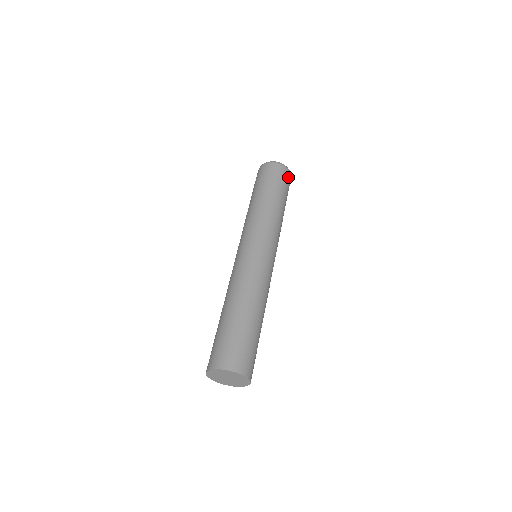
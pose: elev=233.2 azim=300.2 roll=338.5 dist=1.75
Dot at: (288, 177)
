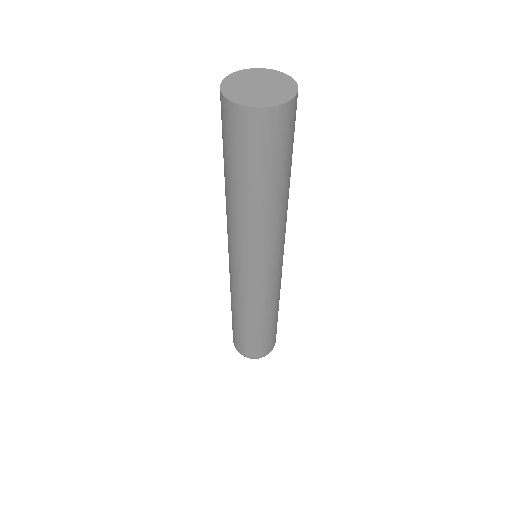
Dot at: occluded
